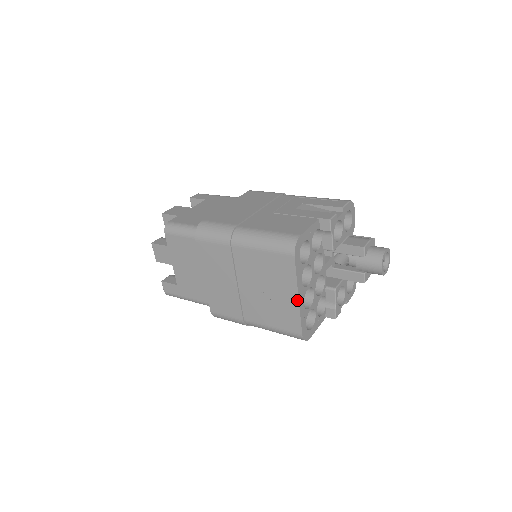
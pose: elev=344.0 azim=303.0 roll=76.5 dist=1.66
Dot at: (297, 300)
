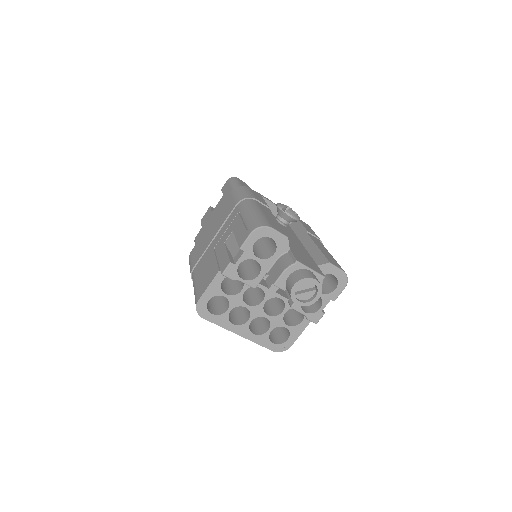
Dot at: (241, 335)
